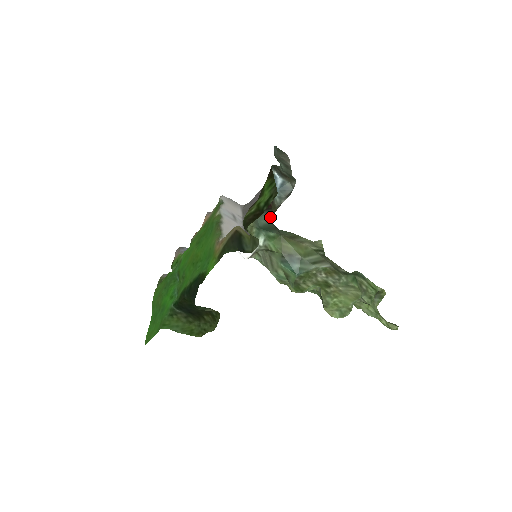
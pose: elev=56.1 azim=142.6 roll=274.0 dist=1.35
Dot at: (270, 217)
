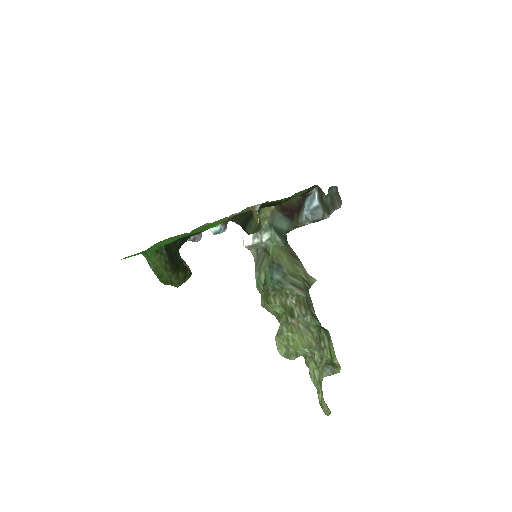
Dot at: (288, 228)
